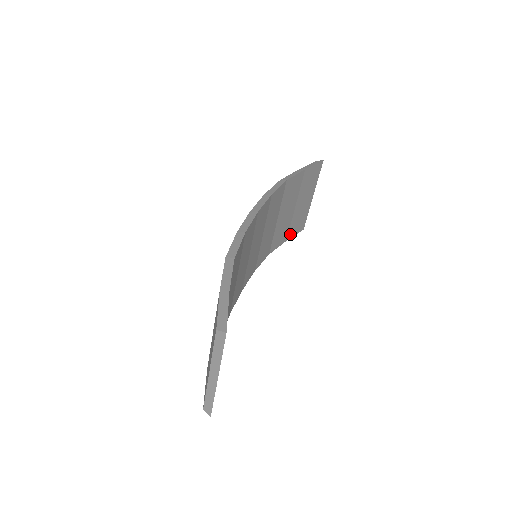
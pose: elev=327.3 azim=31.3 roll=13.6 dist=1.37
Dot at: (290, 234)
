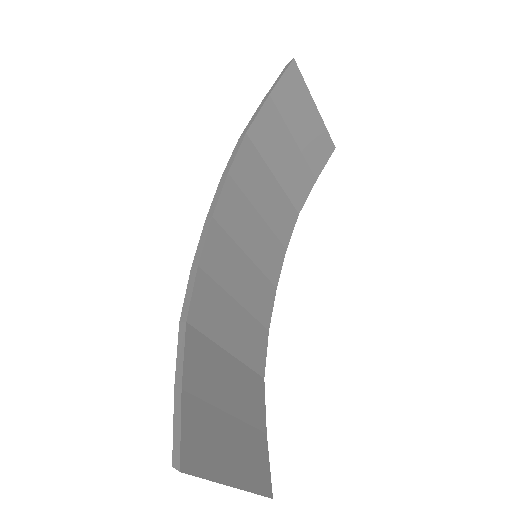
Dot at: (316, 169)
